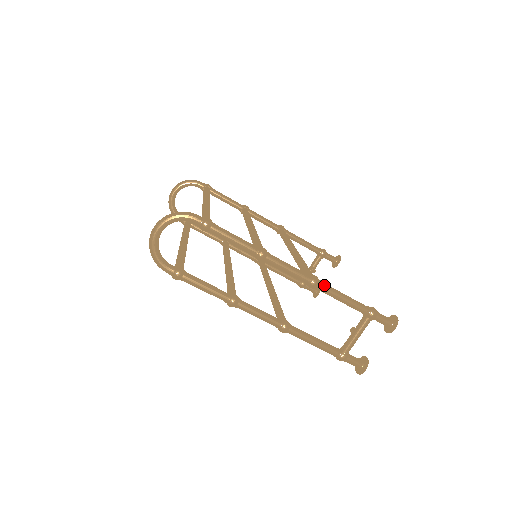
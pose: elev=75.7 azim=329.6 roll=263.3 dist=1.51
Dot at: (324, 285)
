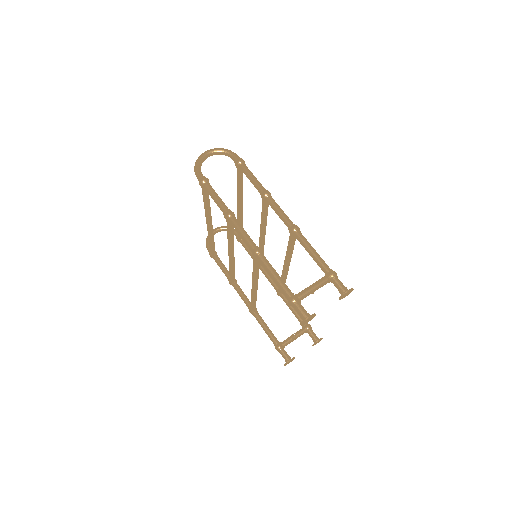
Dot at: occluded
